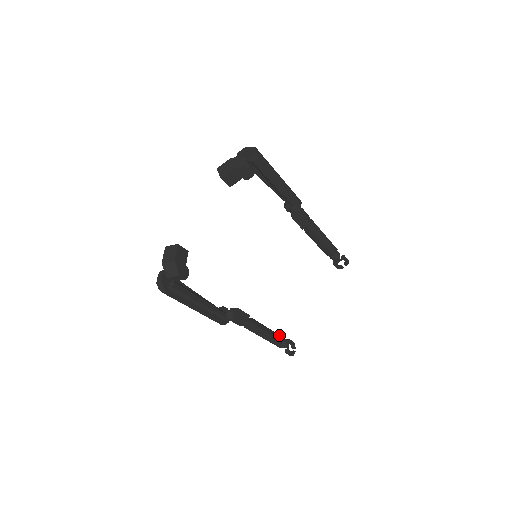
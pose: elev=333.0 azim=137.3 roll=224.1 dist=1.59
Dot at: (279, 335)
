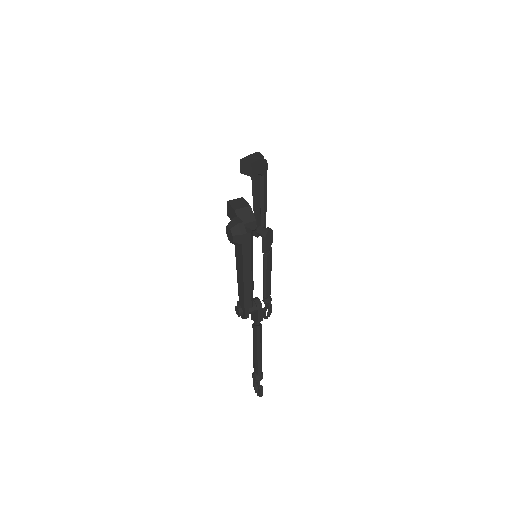
Dot at: occluded
